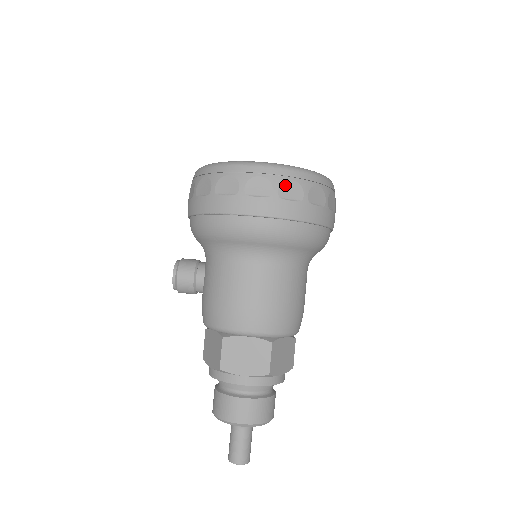
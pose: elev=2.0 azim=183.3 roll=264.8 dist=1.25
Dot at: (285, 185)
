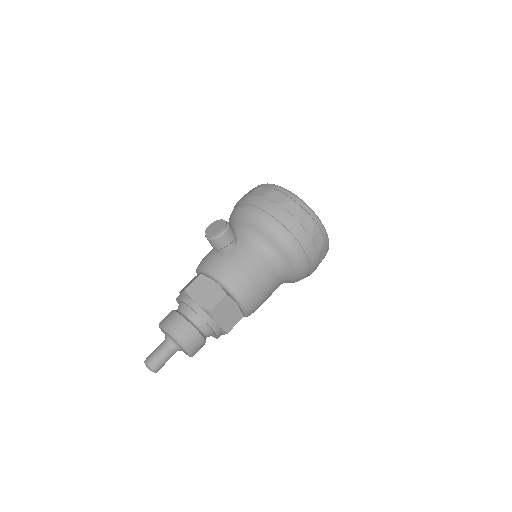
Dot at: (324, 250)
